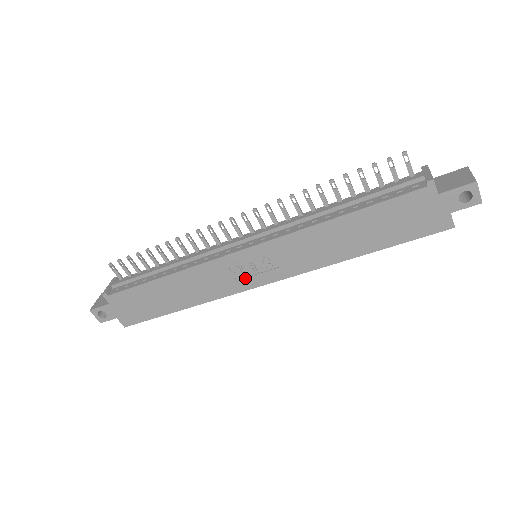
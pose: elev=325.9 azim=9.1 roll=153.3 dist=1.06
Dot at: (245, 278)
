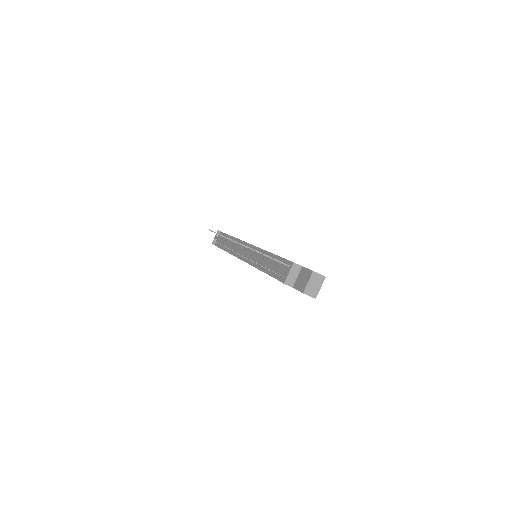
Dot at: occluded
